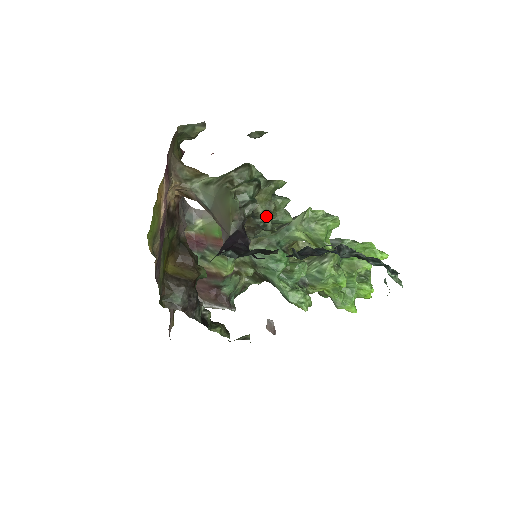
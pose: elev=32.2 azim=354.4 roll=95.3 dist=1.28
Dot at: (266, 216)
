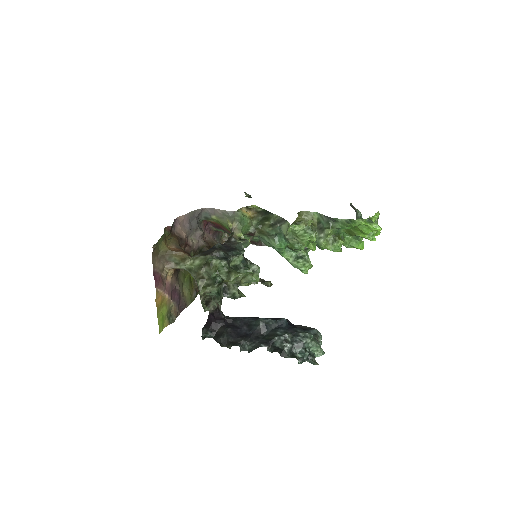
Dot at: (234, 291)
